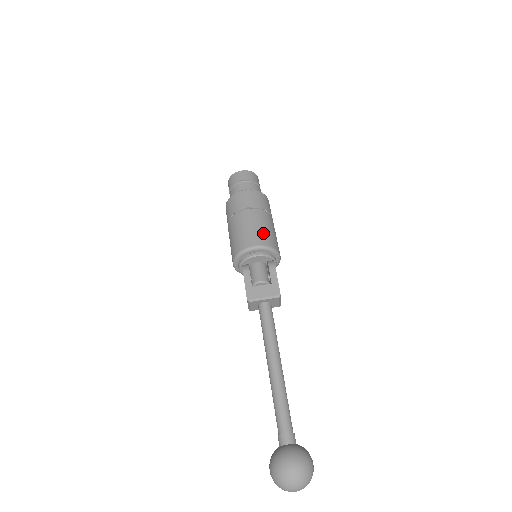
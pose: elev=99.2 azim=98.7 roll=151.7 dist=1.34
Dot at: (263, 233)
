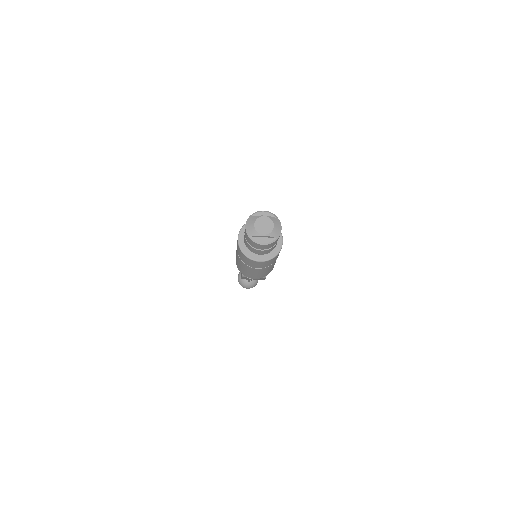
Dot at: (264, 275)
